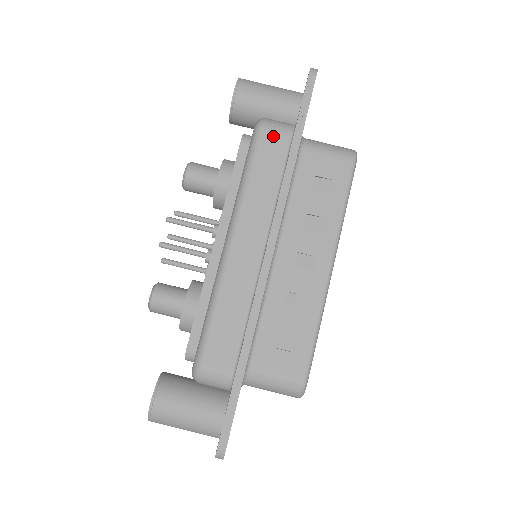
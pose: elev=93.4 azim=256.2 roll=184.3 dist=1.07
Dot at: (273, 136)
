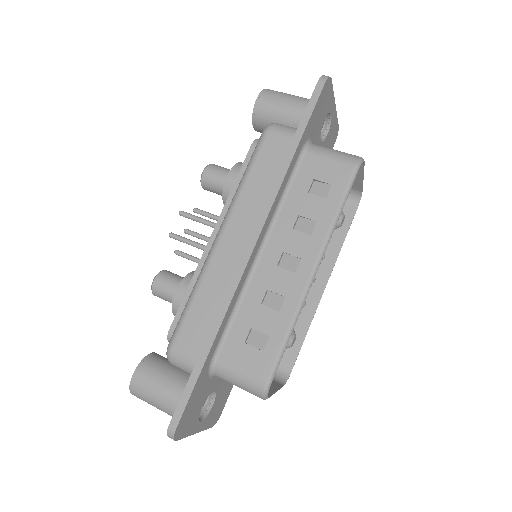
Dot at: (276, 139)
